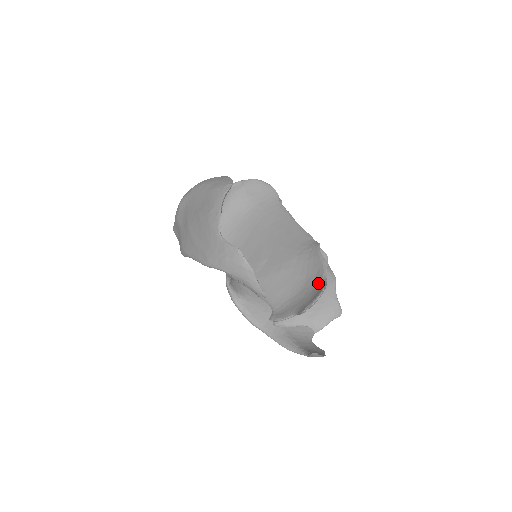
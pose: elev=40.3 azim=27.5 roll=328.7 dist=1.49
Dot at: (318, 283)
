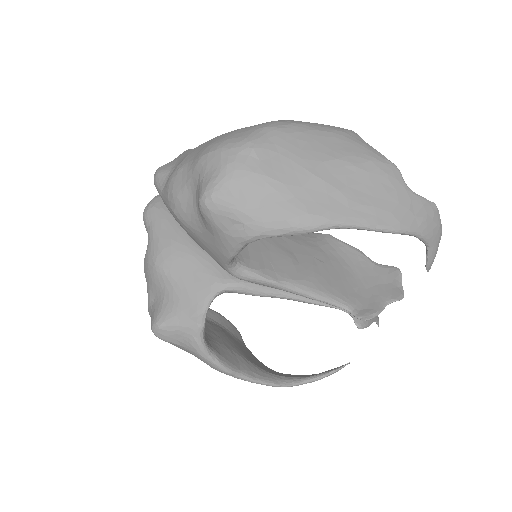
Dot at: (375, 269)
